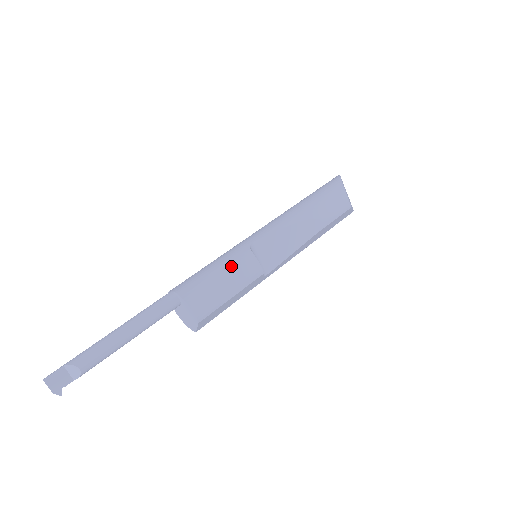
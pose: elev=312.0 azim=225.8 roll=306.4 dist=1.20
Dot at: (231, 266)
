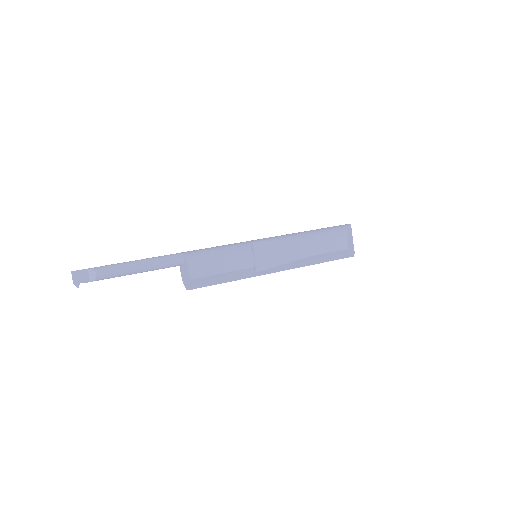
Dot at: (231, 251)
